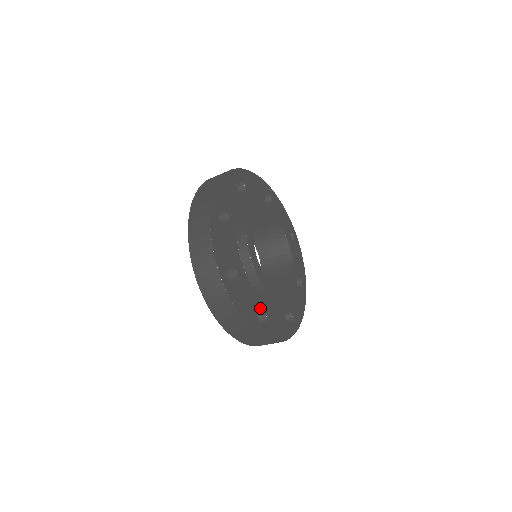
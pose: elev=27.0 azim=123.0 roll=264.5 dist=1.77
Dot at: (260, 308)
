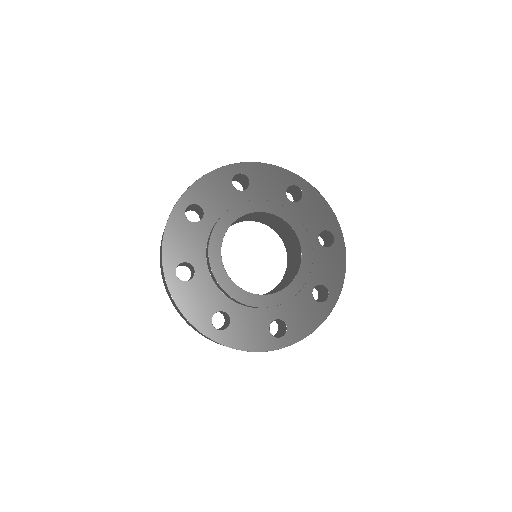
Dot at: (222, 310)
